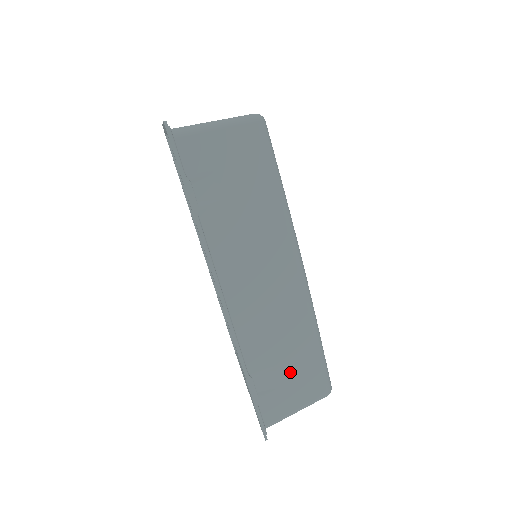
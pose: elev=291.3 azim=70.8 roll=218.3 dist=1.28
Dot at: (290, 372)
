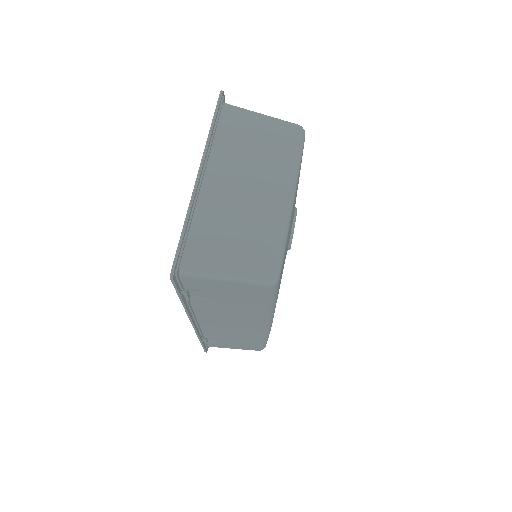
Dot at: (236, 342)
